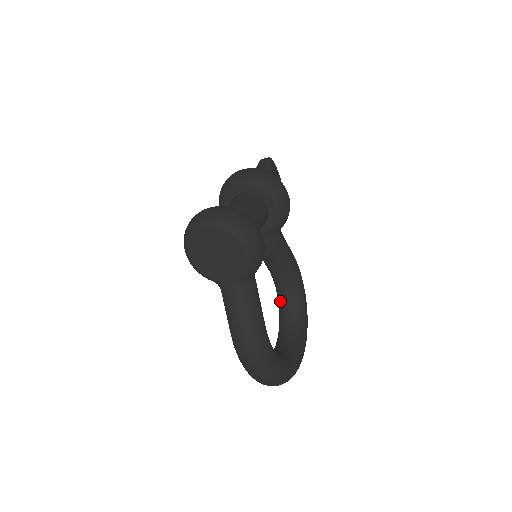
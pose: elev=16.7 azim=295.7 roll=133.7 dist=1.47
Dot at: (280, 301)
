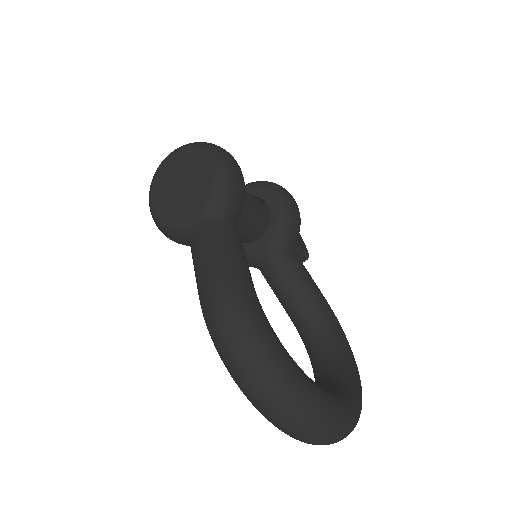
Dot at: (313, 361)
